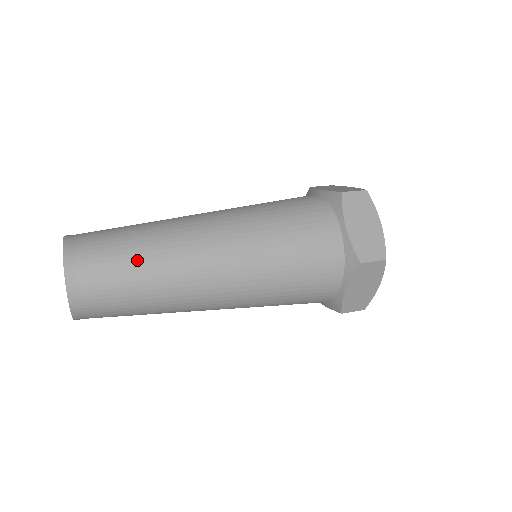
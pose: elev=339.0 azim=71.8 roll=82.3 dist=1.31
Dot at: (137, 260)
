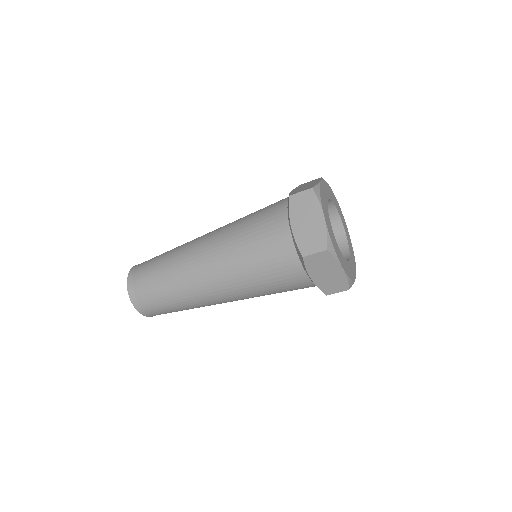
Dot at: (166, 253)
